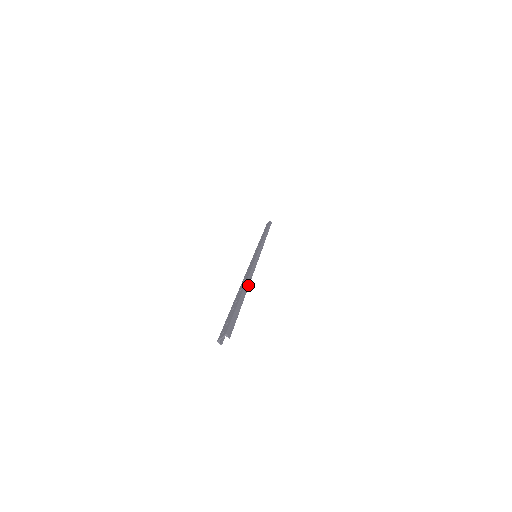
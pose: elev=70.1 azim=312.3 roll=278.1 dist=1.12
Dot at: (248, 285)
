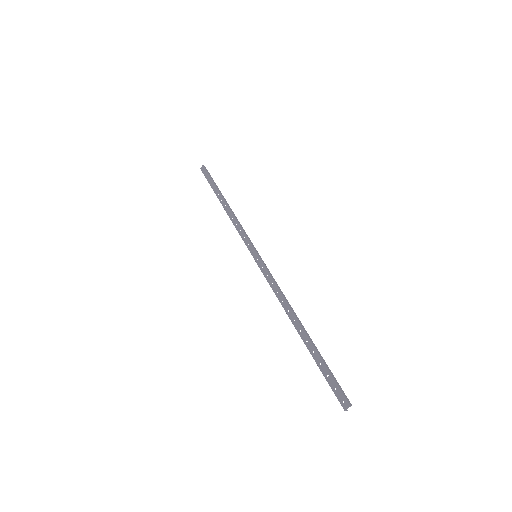
Dot at: (299, 320)
